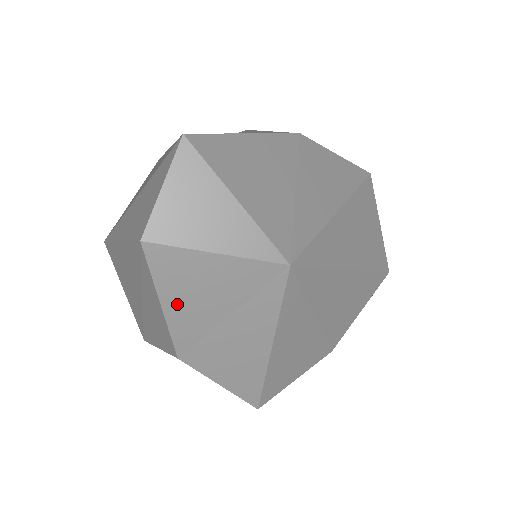
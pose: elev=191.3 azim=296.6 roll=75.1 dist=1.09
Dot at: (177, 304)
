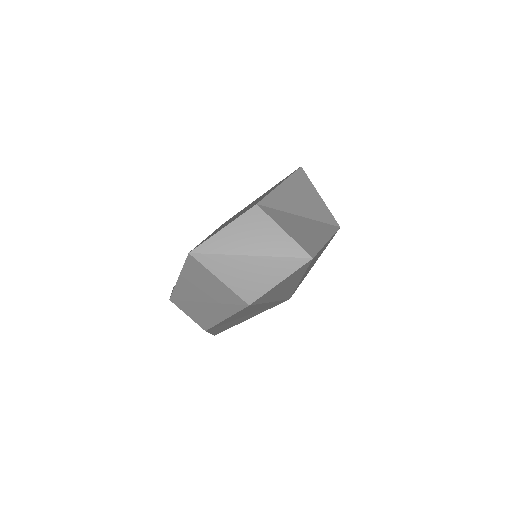
Dot at: occluded
